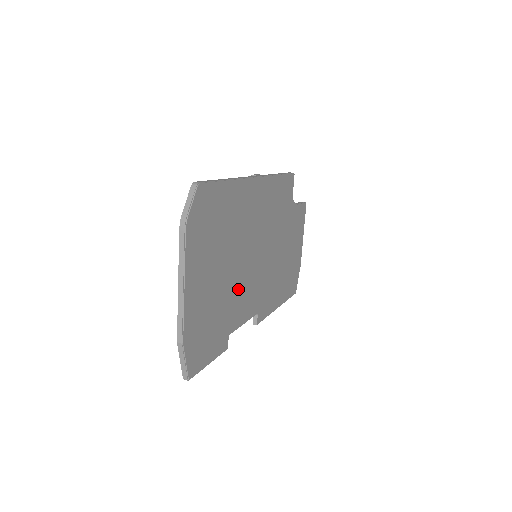
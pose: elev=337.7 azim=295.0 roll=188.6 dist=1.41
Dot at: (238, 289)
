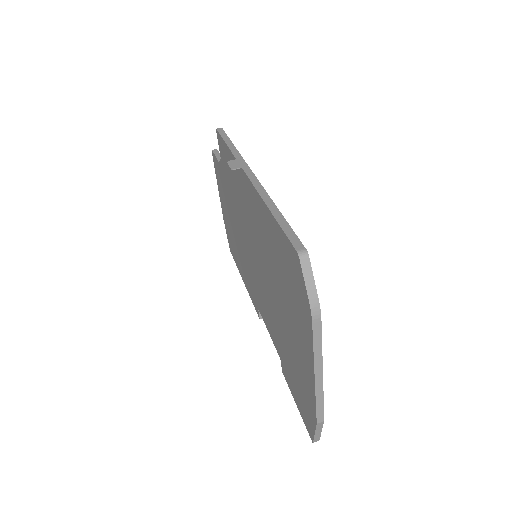
Dot at: occluded
